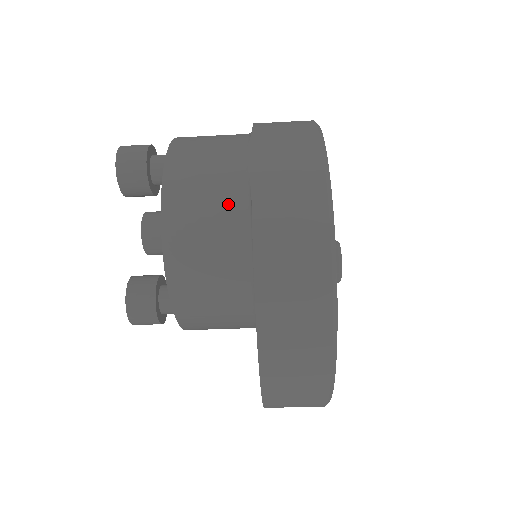
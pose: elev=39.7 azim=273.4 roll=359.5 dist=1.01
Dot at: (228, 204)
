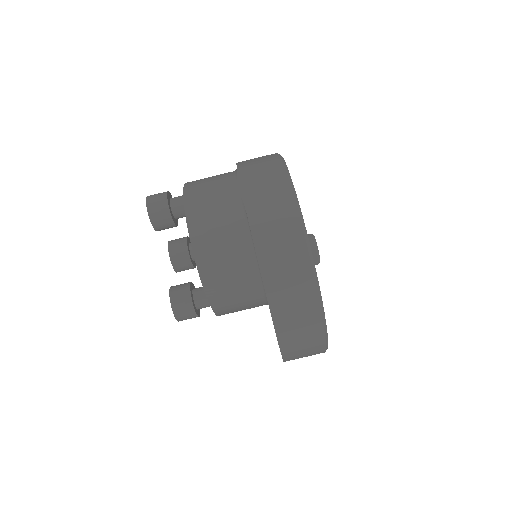
Dot at: (232, 220)
